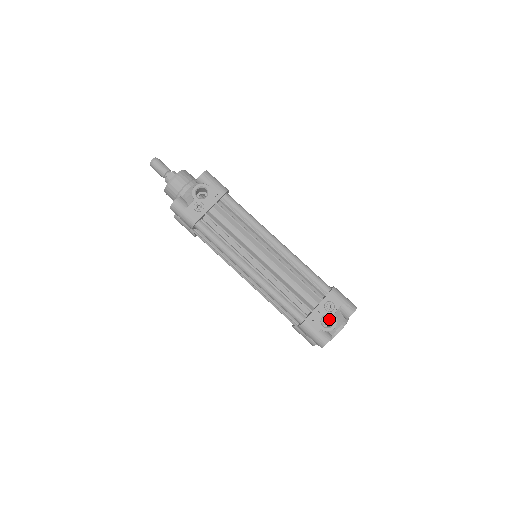
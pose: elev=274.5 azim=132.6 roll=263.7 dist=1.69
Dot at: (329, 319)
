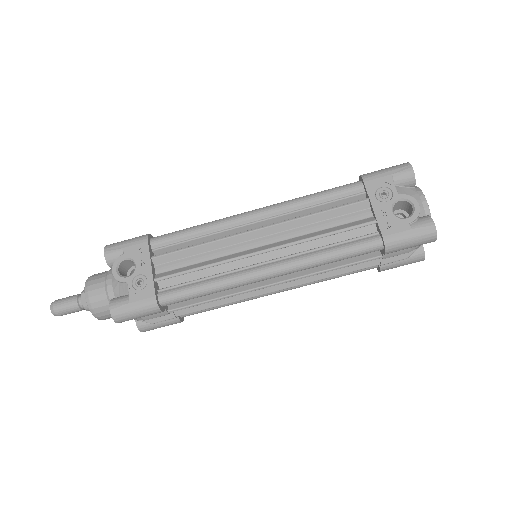
Dot at: (401, 209)
